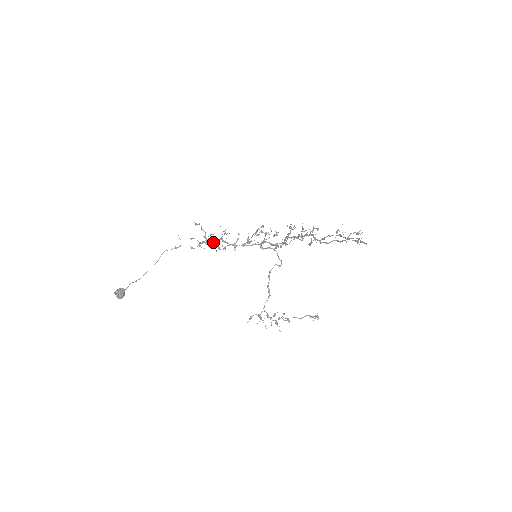
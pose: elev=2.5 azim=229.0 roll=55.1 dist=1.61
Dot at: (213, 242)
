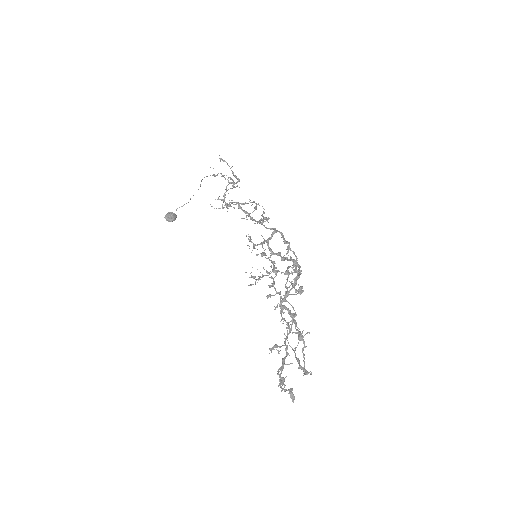
Dot at: (227, 204)
